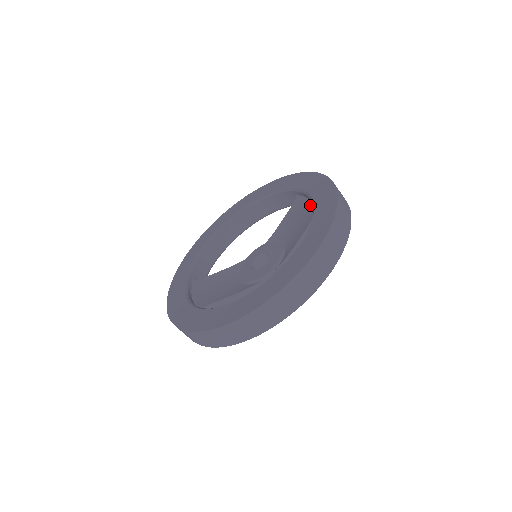
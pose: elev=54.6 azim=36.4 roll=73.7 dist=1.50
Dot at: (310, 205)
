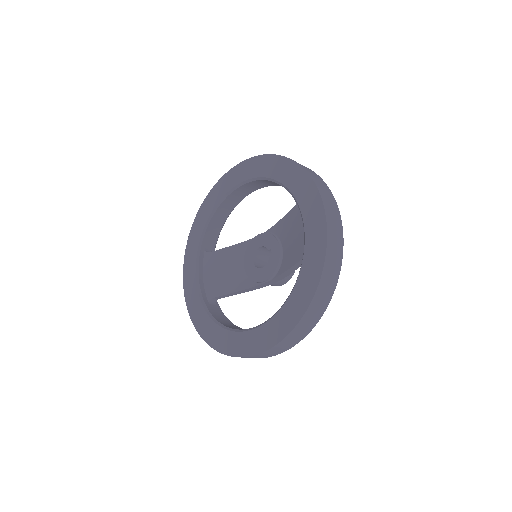
Dot at: occluded
